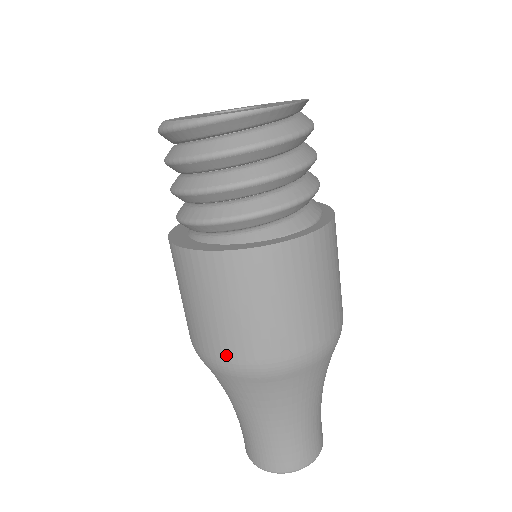
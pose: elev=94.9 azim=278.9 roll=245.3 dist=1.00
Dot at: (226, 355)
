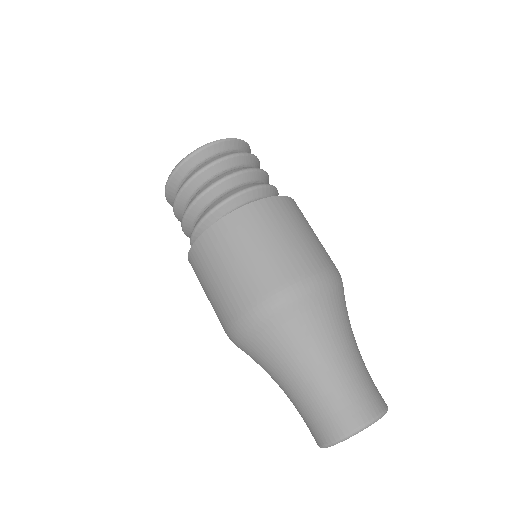
Dot at: (258, 295)
